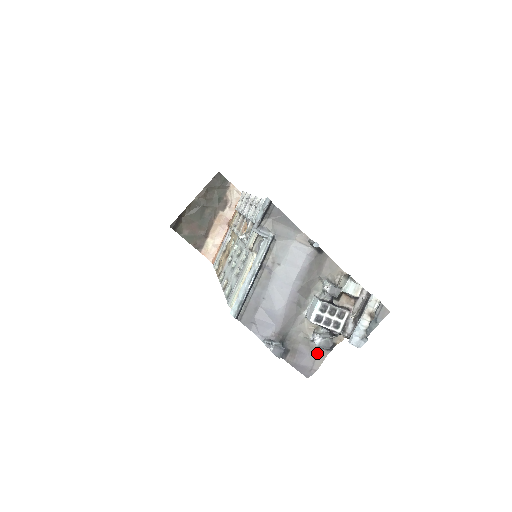
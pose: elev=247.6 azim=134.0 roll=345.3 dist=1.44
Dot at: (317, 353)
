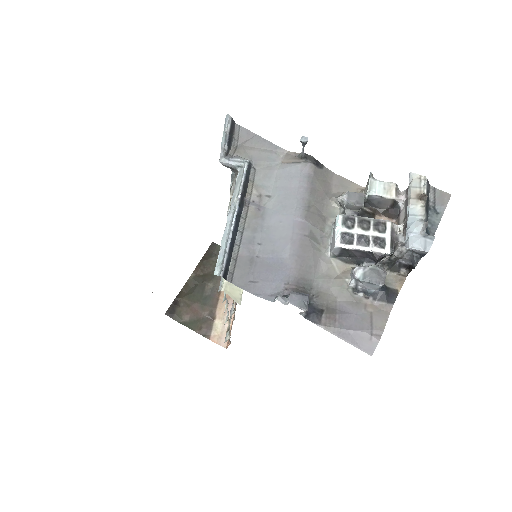
Dot at: (371, 310)
